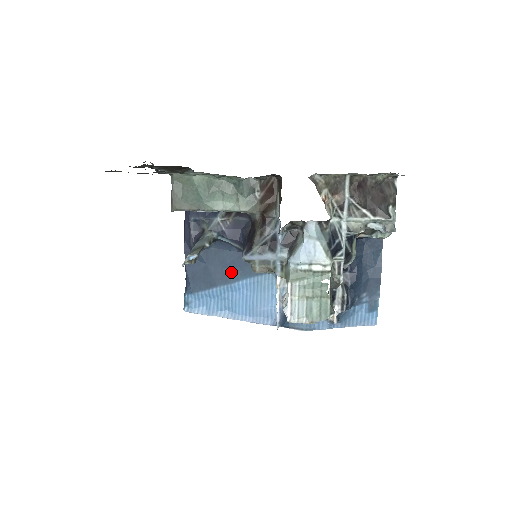
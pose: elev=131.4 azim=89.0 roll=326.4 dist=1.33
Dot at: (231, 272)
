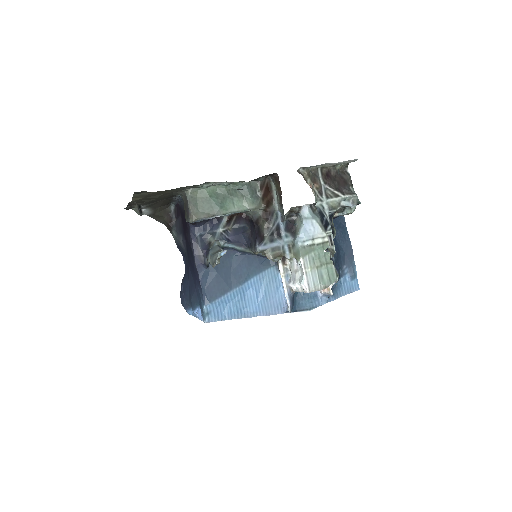
Dot at: (239, 275)
